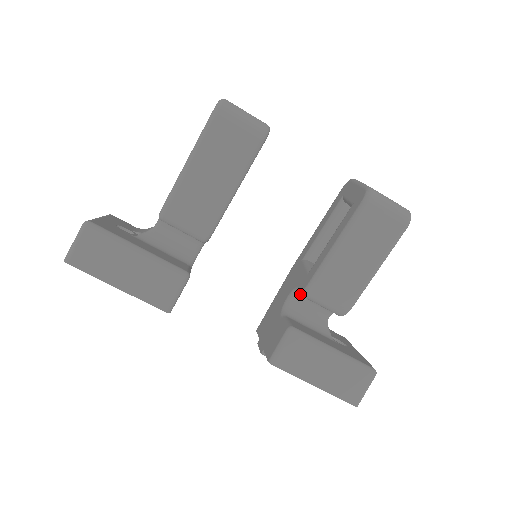
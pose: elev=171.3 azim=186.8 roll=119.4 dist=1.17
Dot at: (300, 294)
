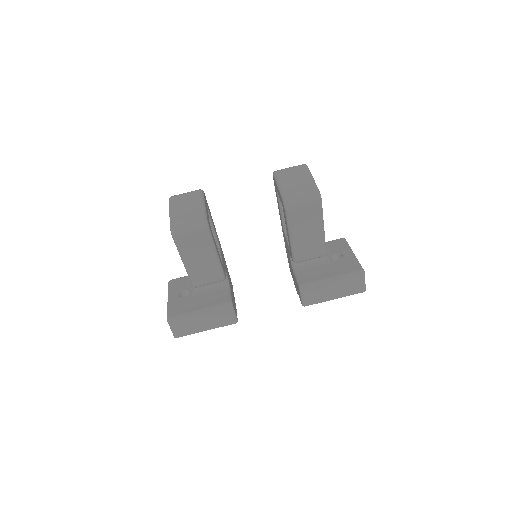
Dot at: occluded
